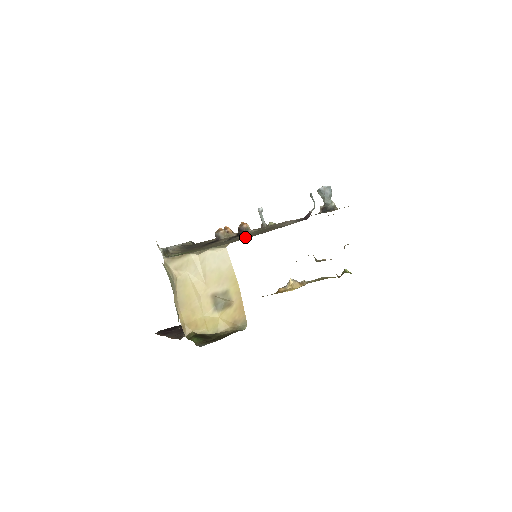
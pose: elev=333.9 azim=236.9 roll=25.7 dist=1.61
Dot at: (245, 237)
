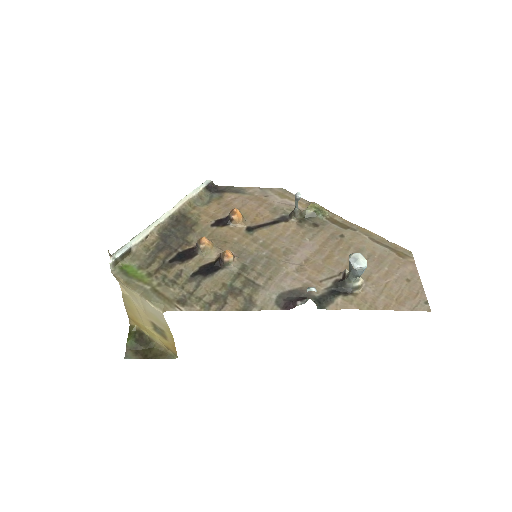
Dot at: (198, 299)
